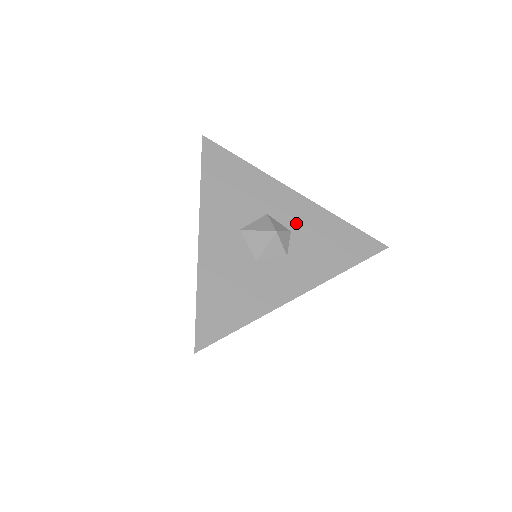
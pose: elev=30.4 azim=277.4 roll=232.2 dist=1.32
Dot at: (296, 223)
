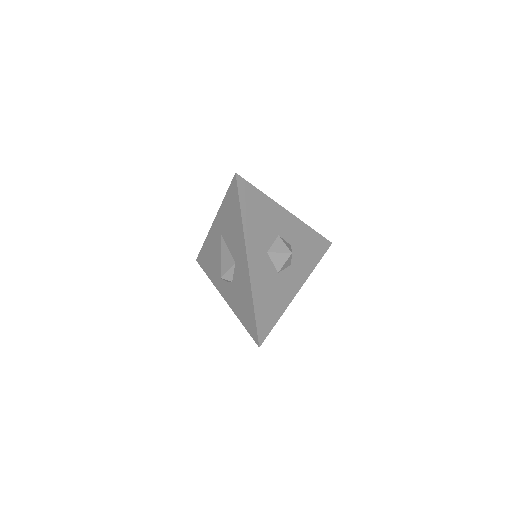
Dot at: (293, 238)
